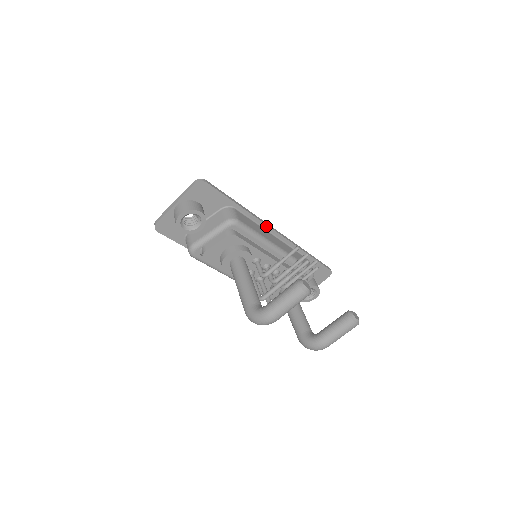
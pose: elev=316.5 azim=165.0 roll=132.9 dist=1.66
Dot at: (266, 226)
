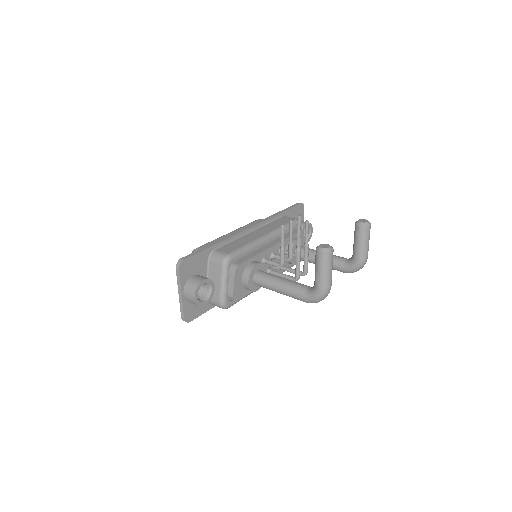
Dot at: (242, 233)
